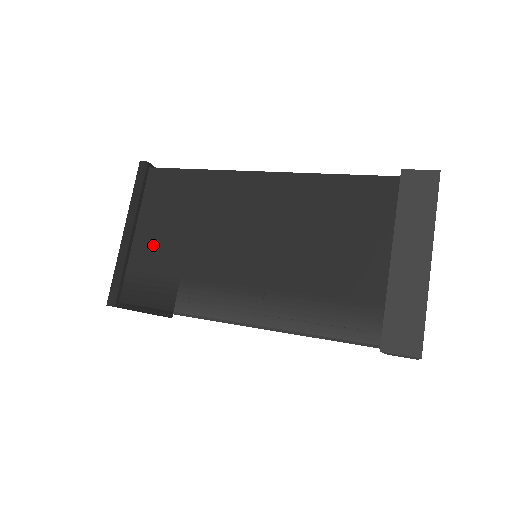
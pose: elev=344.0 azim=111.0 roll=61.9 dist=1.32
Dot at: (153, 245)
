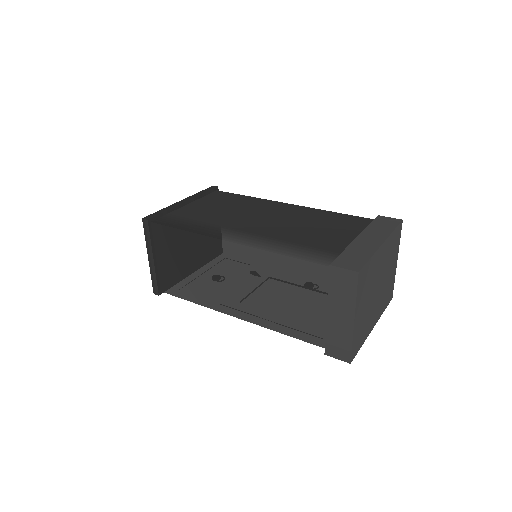
Dot at: (196, 210)
